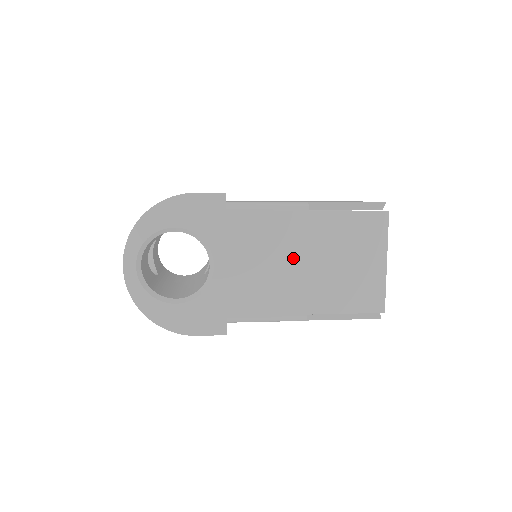
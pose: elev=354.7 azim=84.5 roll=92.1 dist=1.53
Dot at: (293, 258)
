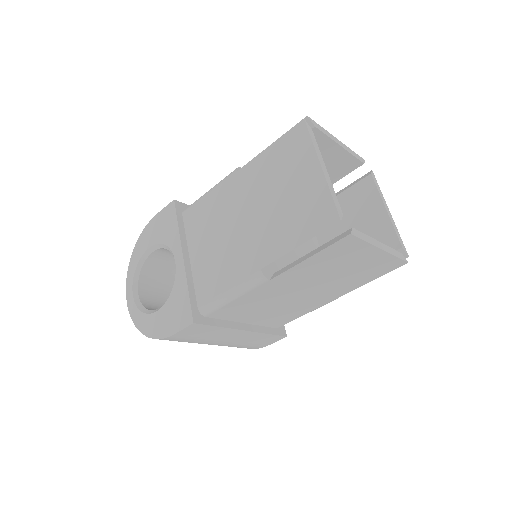
Dot at: (235, 221)
